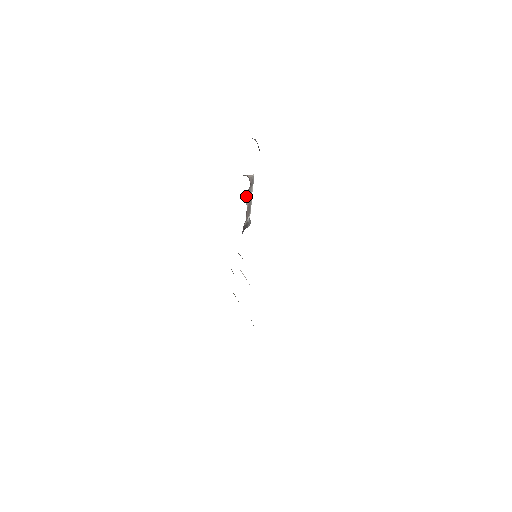
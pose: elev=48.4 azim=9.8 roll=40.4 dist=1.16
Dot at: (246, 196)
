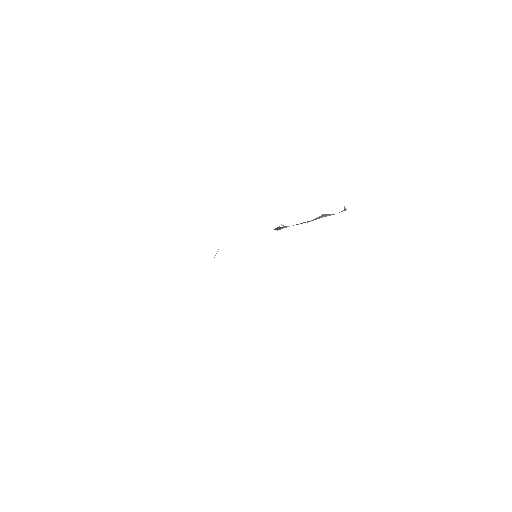
Dot at: (321, 215)
